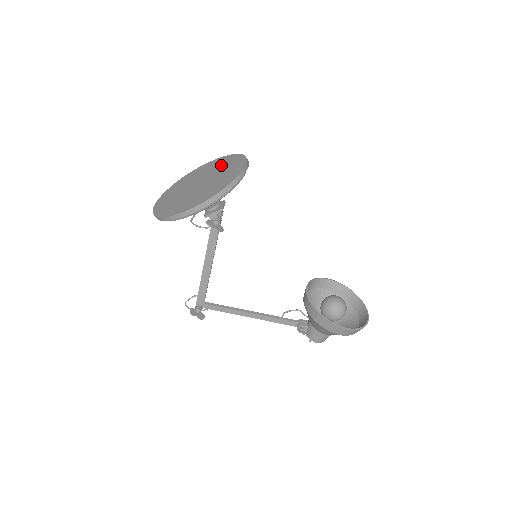
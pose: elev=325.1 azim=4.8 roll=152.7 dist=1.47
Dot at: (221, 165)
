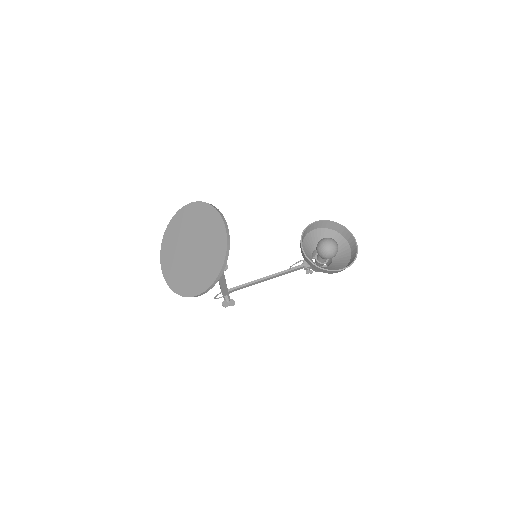
Dot at: (198, 220)
